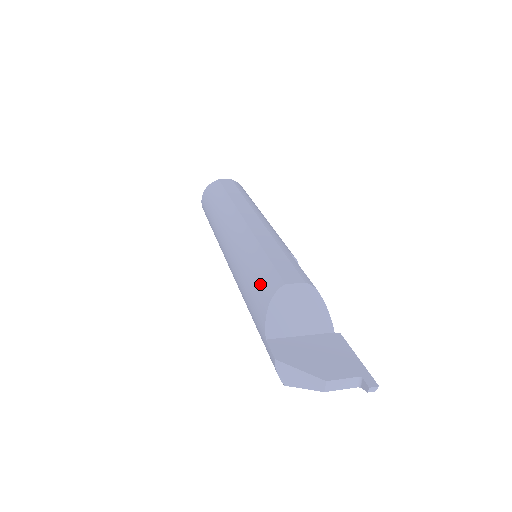
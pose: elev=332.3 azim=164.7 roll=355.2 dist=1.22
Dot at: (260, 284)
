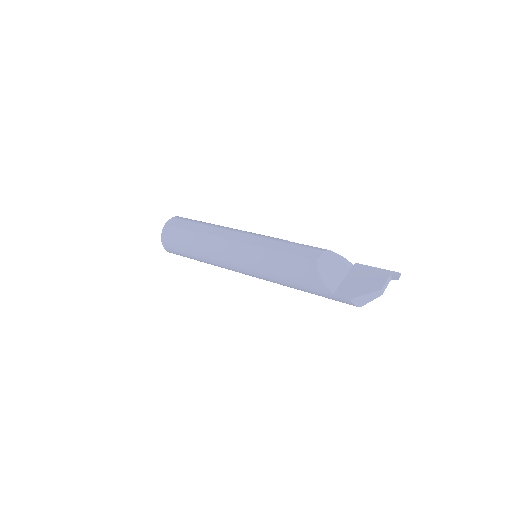
Dot at: (300, 270)
